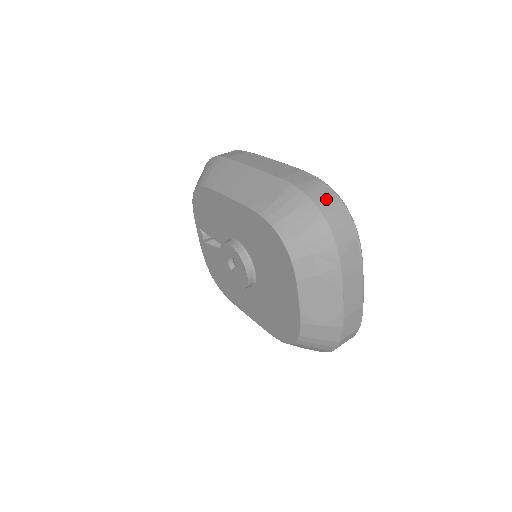
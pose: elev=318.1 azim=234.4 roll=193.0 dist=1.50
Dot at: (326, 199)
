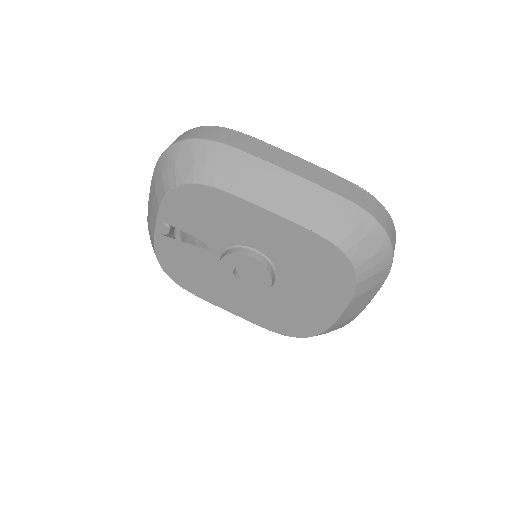
Dot at: (386, 219)
